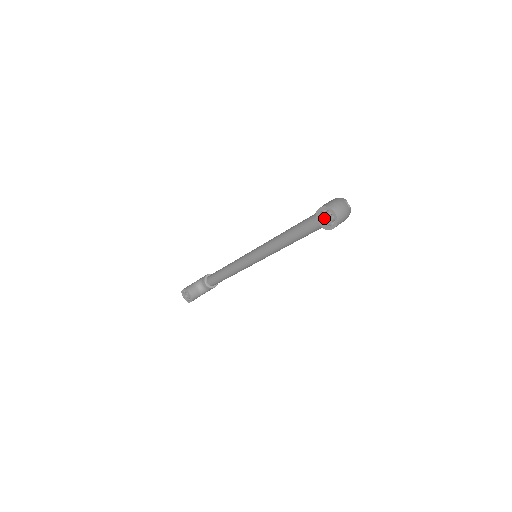
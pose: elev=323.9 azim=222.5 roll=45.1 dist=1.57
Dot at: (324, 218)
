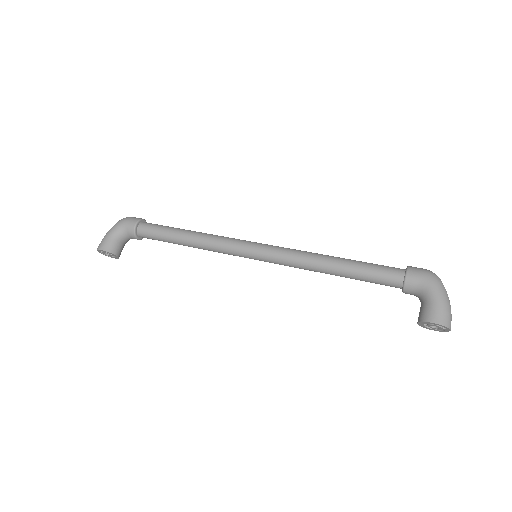
Dot at: (430, 325)
